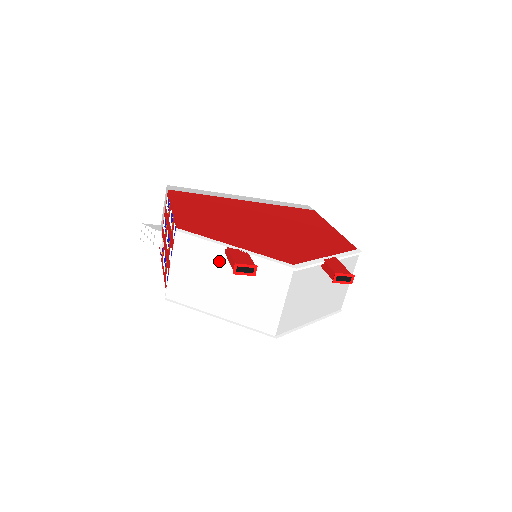
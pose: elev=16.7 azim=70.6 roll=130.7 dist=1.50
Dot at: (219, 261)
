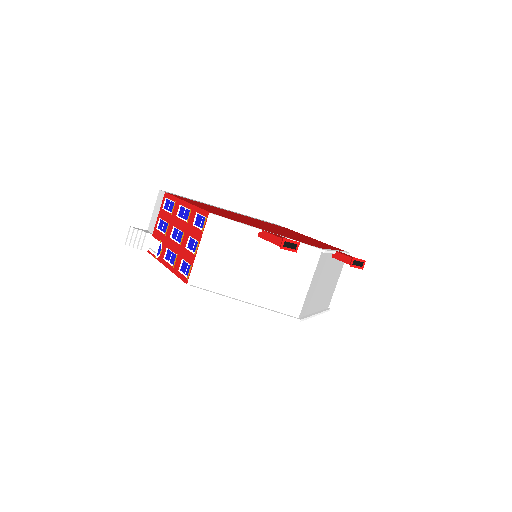
Dot at: (251, 245)
